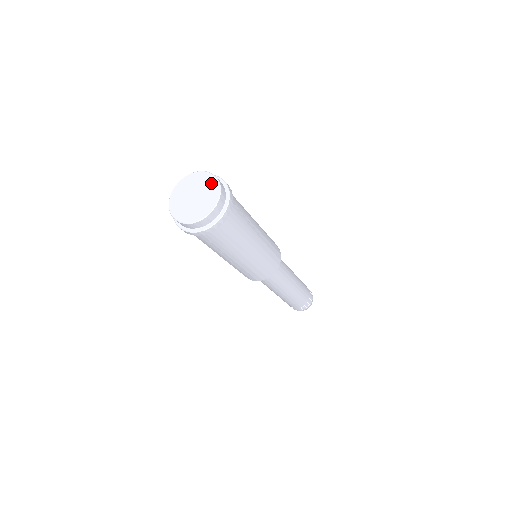
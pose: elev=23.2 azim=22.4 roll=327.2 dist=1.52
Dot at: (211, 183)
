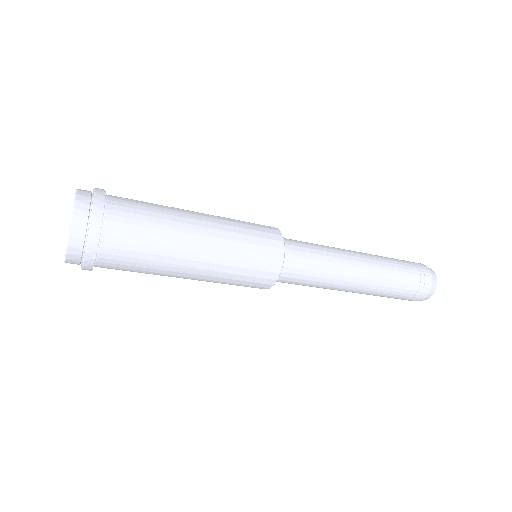
Dot at: occluded
